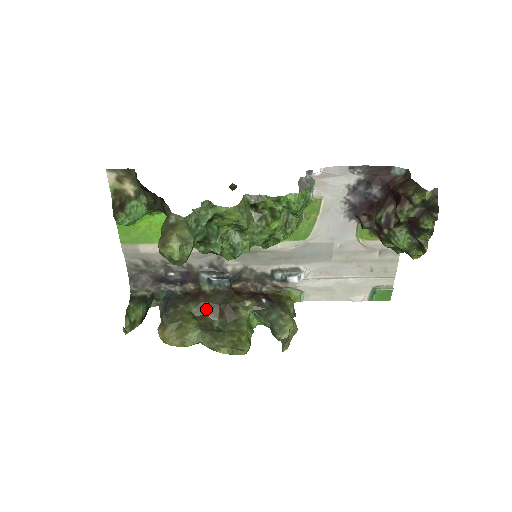
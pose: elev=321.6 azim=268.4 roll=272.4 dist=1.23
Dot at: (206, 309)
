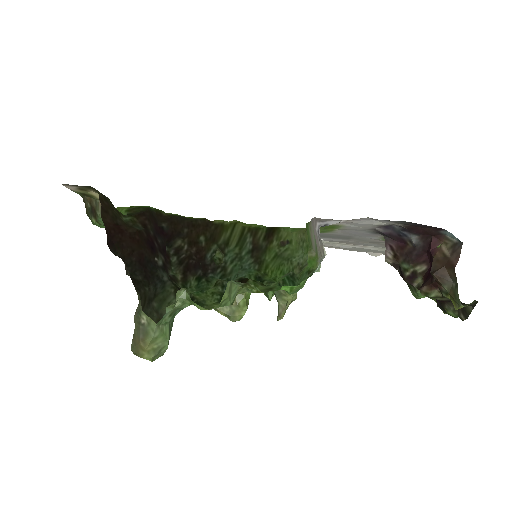
Dot at: occluded
